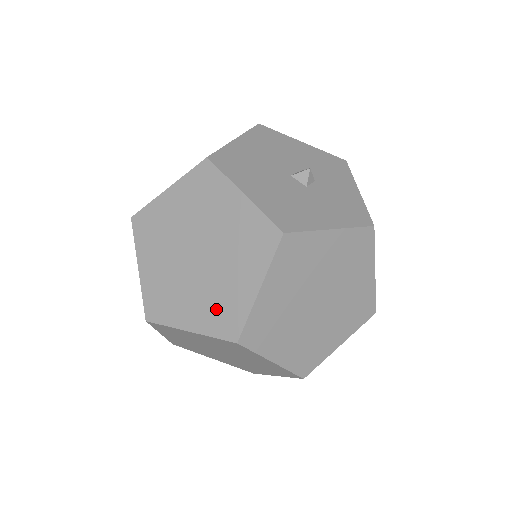
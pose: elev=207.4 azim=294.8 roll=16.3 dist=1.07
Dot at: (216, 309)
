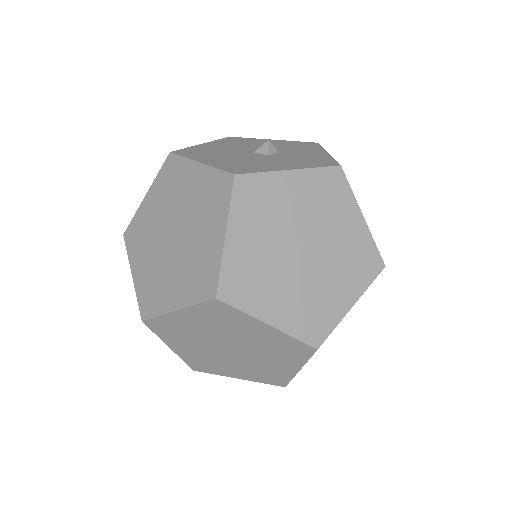
Dot at: (194, 275)
